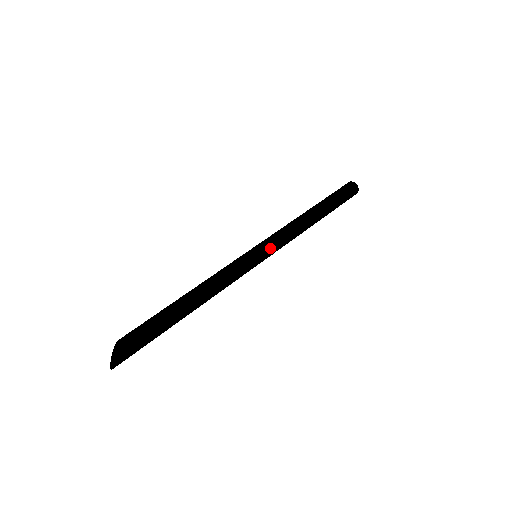
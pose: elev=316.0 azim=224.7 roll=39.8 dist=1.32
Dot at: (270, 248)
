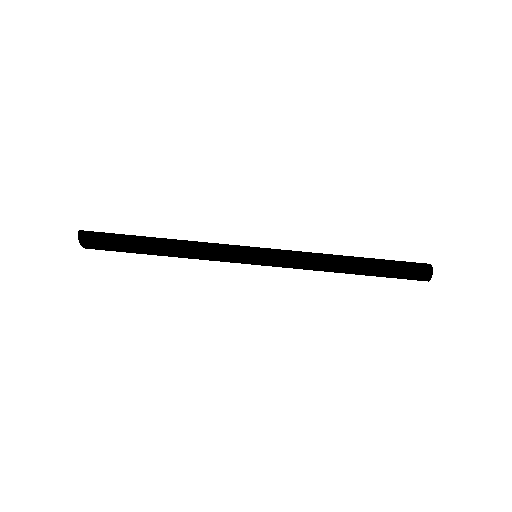
Dot at: occluded
